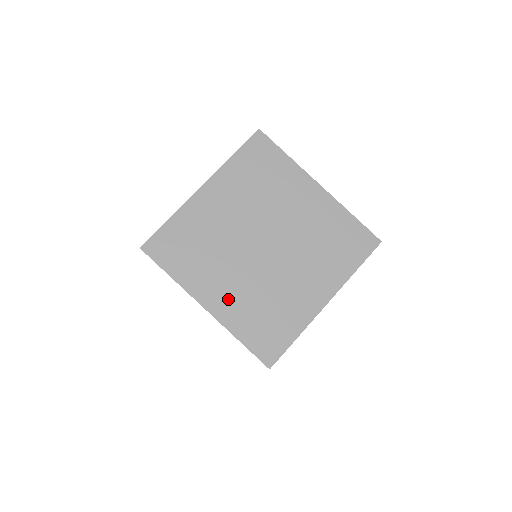
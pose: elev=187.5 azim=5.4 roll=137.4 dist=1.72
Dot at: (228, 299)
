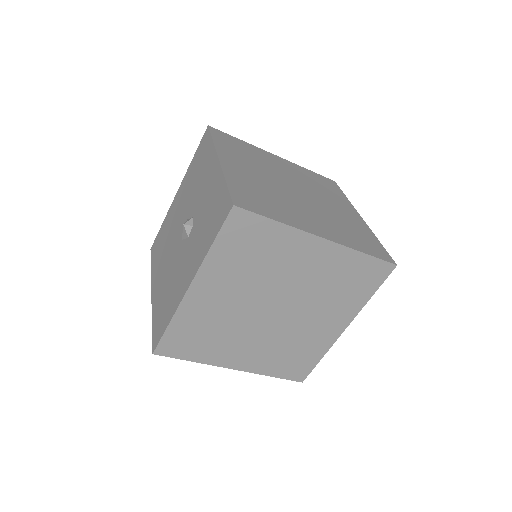
Dot at: (252, 357)
